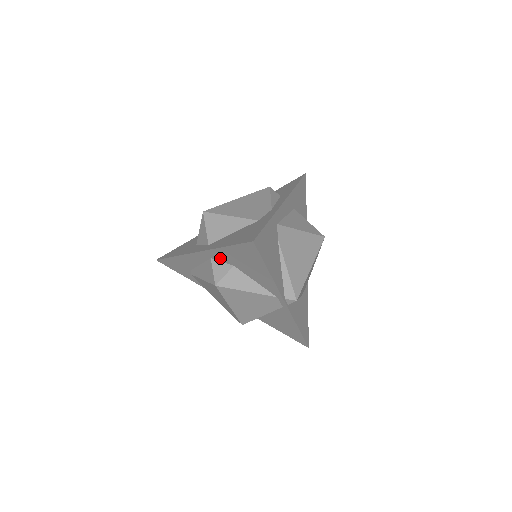
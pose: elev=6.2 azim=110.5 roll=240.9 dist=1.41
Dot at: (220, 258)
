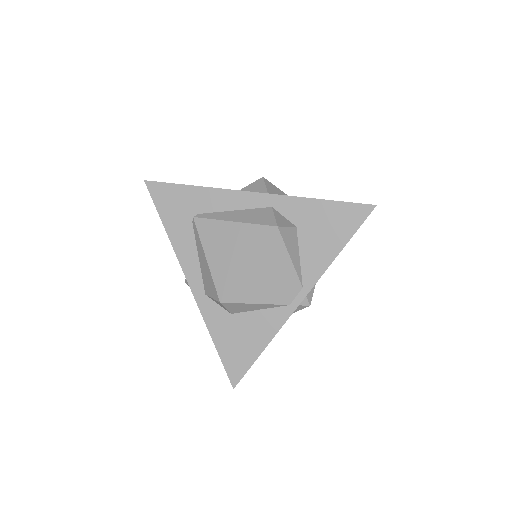
Dot at: (289, 211)
